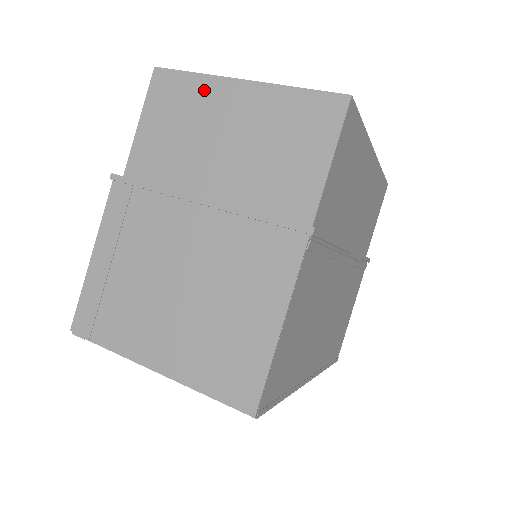
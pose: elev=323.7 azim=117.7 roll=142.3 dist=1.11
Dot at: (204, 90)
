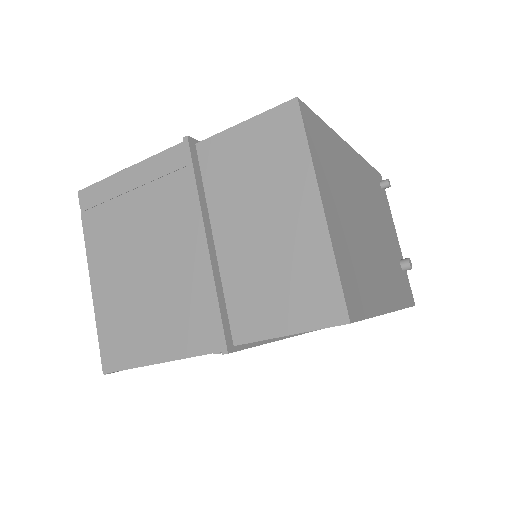
Dot at: (297, 170)
